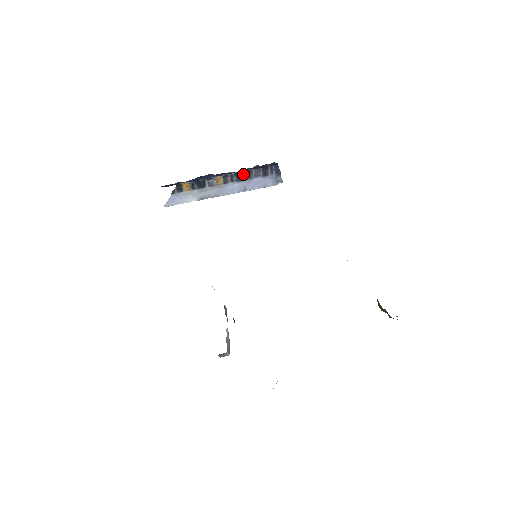
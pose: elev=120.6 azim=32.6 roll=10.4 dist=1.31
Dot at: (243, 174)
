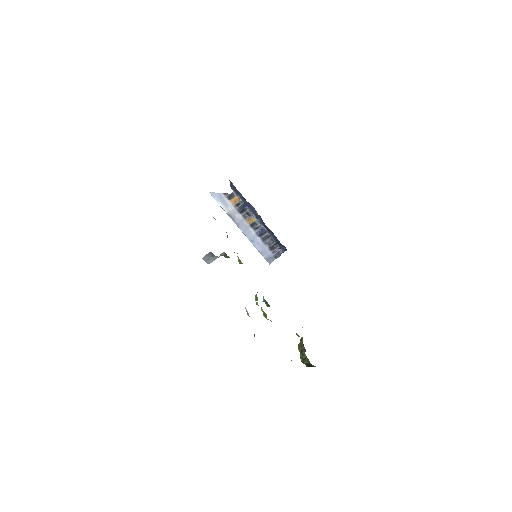
Dot at: (263, 234)
